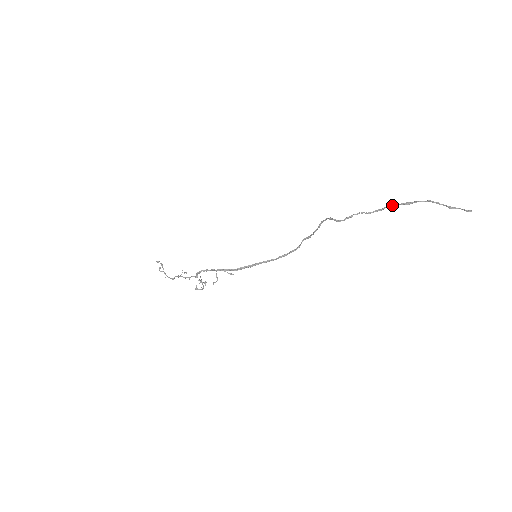
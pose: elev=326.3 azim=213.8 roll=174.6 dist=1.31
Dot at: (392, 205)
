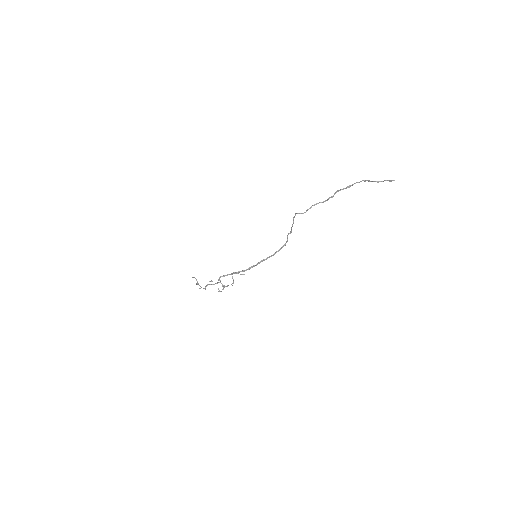
Dot at: (338, 191)
